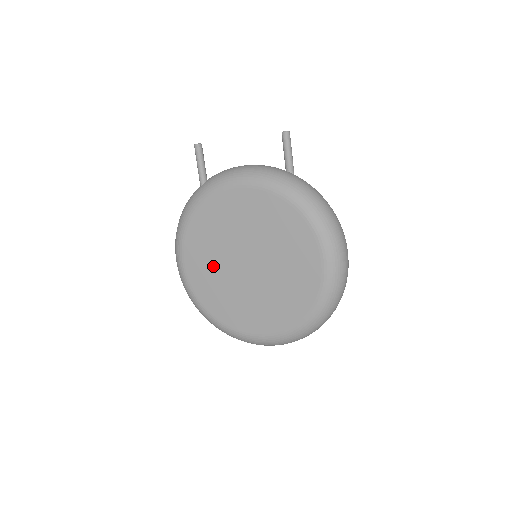
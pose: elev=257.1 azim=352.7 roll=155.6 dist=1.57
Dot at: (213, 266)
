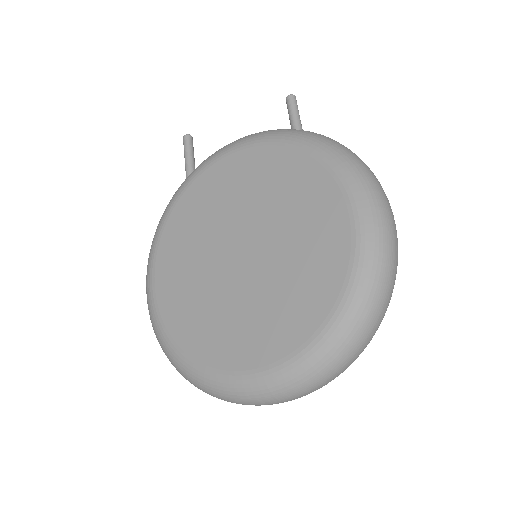
Dot at: (192, 272)
